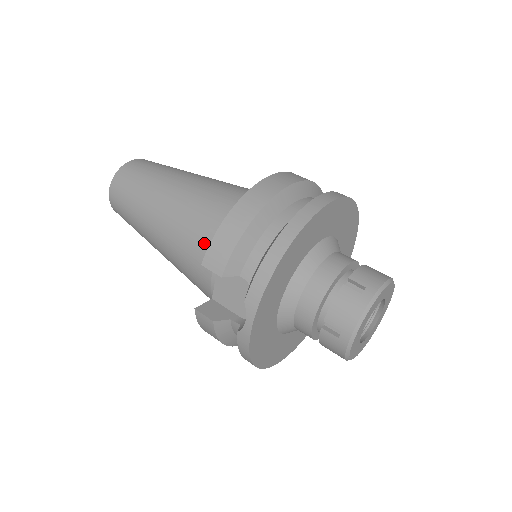
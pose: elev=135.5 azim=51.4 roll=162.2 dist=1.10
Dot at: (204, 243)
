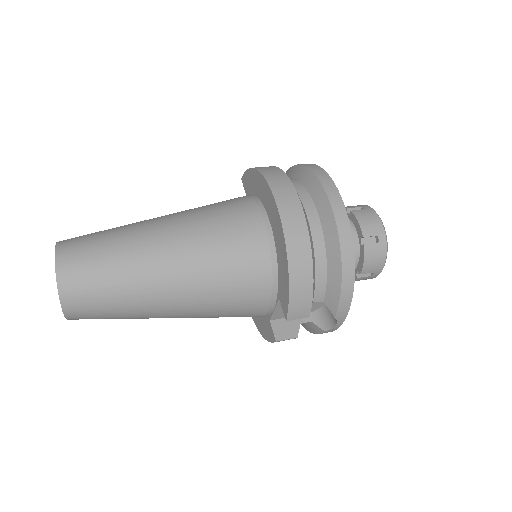
Dot at: (251, 296)
